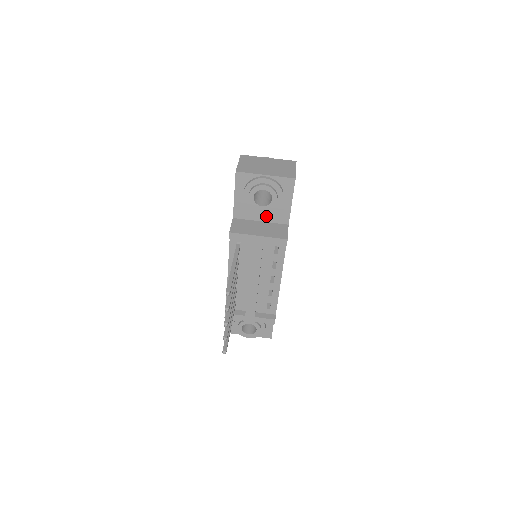
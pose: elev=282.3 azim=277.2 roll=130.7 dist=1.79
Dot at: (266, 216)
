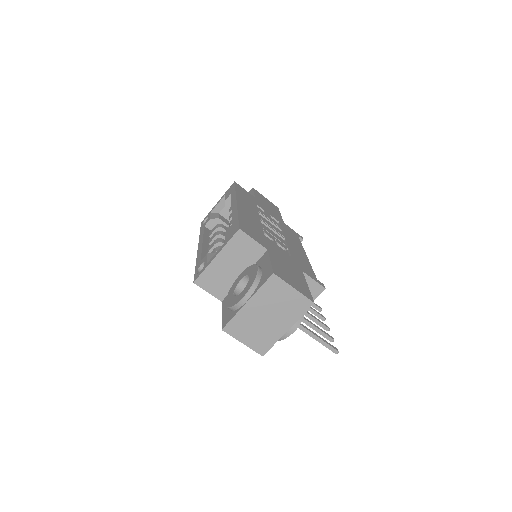
Dot at: occluded
